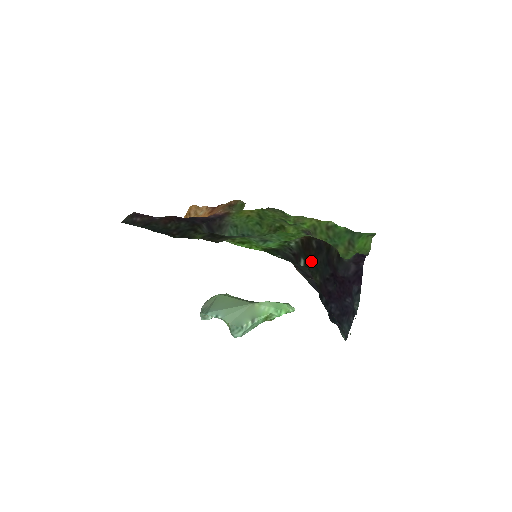
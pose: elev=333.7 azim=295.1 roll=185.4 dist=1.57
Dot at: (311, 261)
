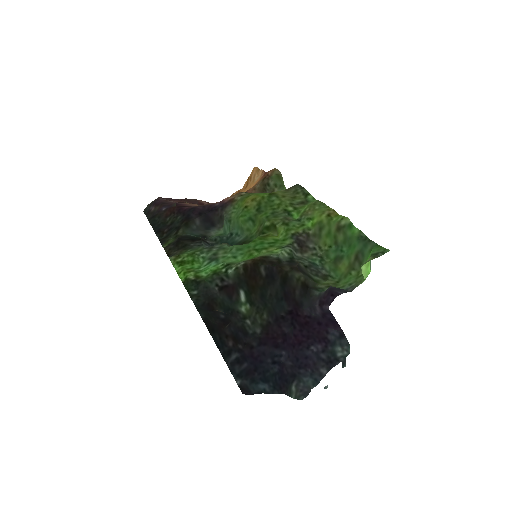
Dot at: (258, 293)
